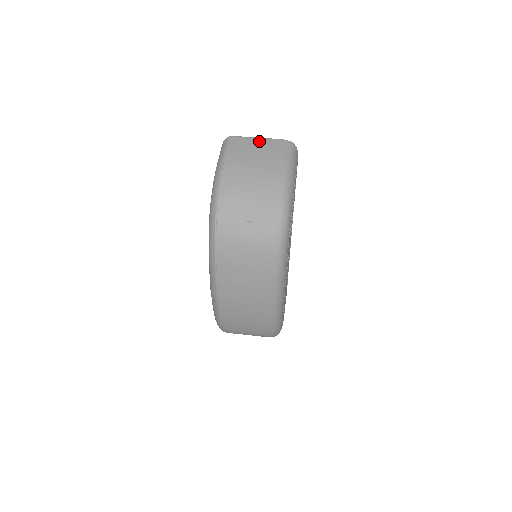
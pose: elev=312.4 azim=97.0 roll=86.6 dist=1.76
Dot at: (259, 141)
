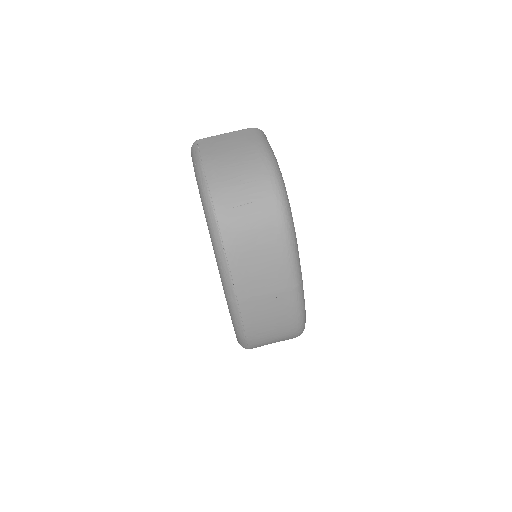
Dot at: (227, 135)
